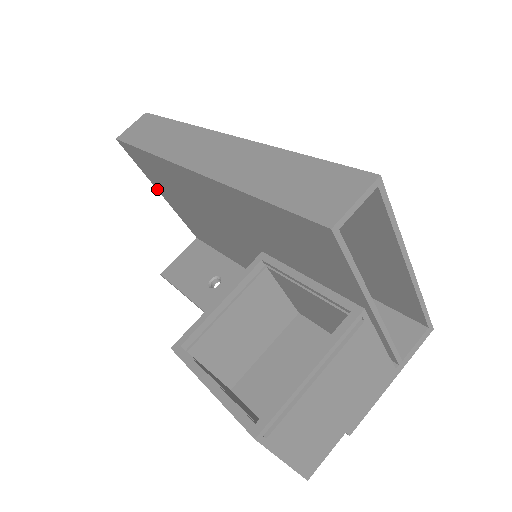
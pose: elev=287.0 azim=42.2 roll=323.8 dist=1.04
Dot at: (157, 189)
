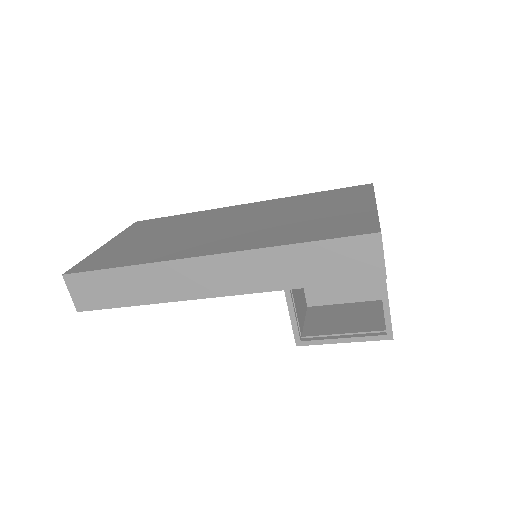
Dot at: occluded
